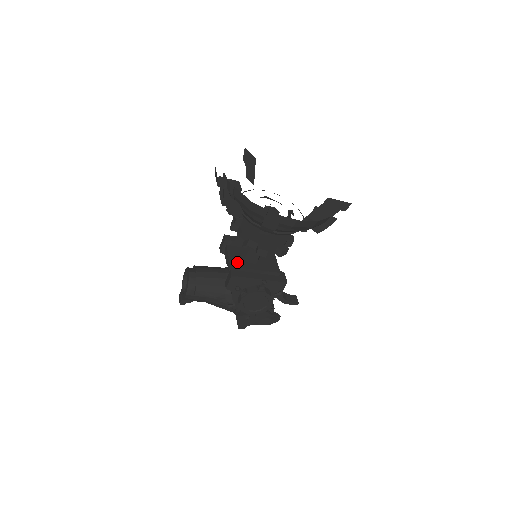
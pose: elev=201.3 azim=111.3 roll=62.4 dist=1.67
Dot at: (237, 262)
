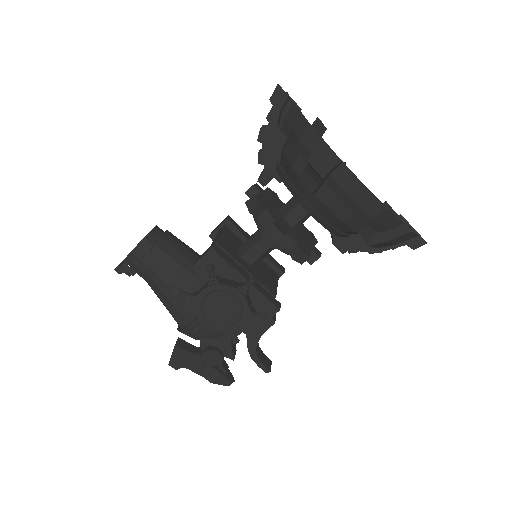
Dot at: (227, 245)
